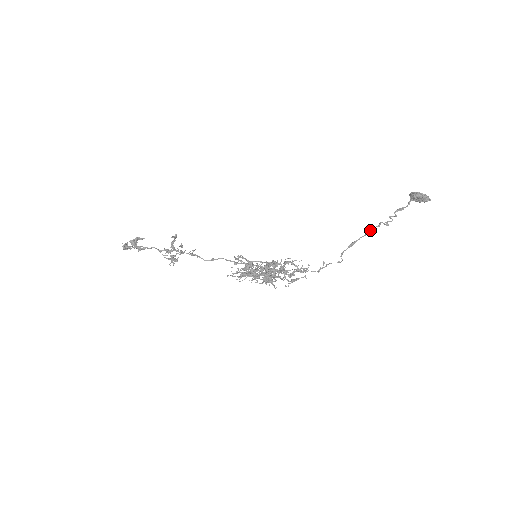
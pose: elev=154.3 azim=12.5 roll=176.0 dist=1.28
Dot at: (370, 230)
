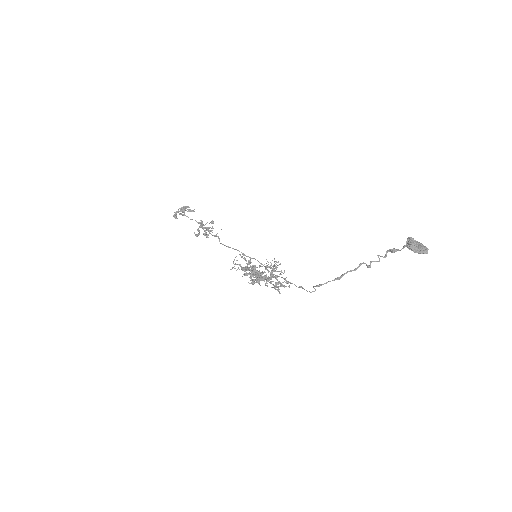
Dot at: (342, 274)
